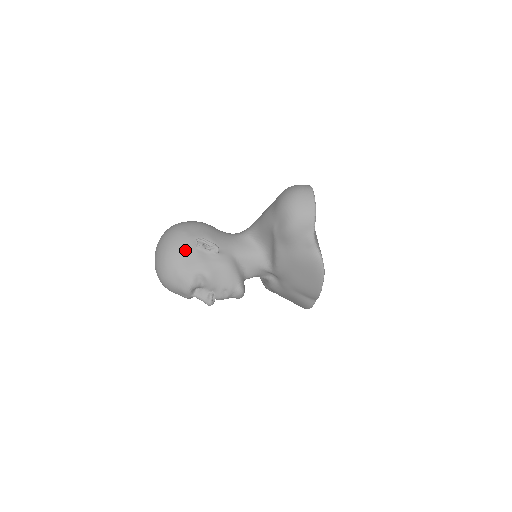
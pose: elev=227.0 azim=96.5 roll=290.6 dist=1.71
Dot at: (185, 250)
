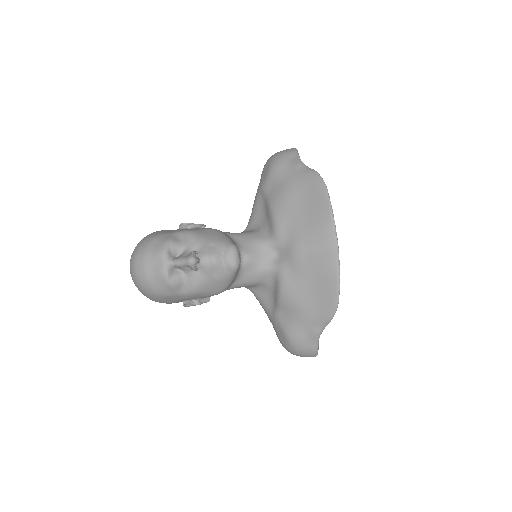
Dot at: (166, 230)
